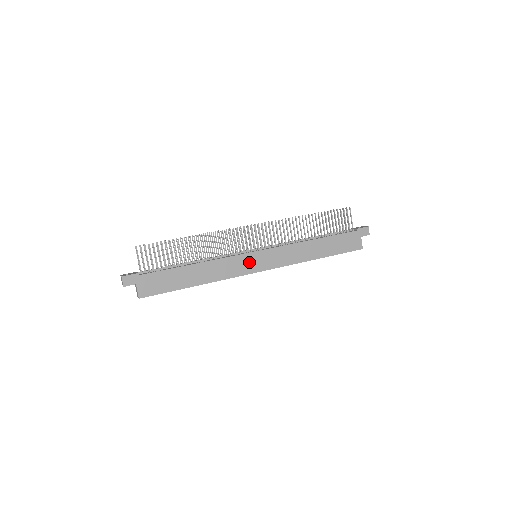
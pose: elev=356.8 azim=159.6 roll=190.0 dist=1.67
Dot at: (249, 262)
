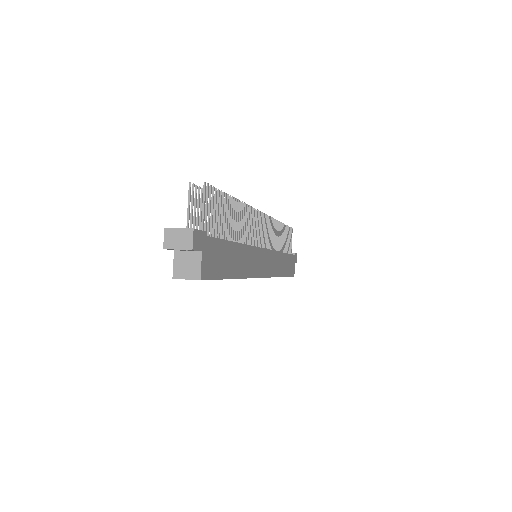
Dot at: (261, 261)
